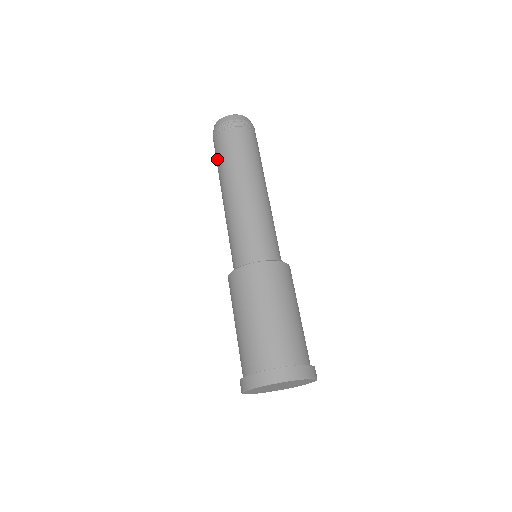
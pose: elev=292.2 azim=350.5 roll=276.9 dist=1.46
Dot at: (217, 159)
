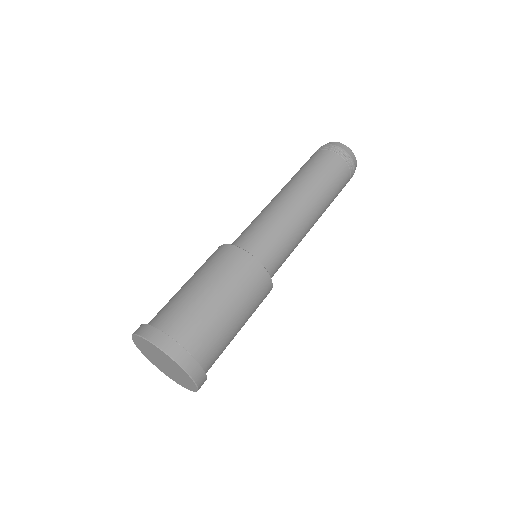
Dot at: (301, 167)
